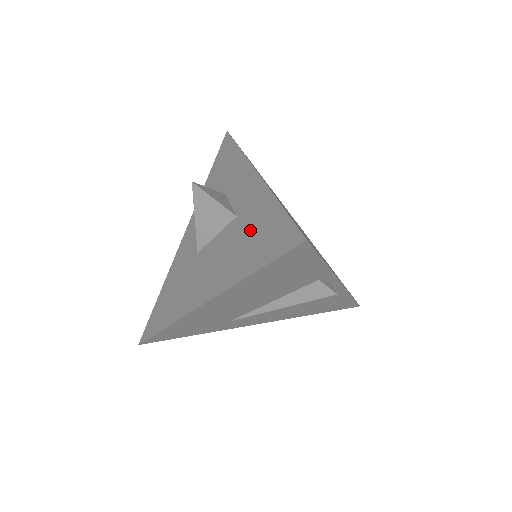
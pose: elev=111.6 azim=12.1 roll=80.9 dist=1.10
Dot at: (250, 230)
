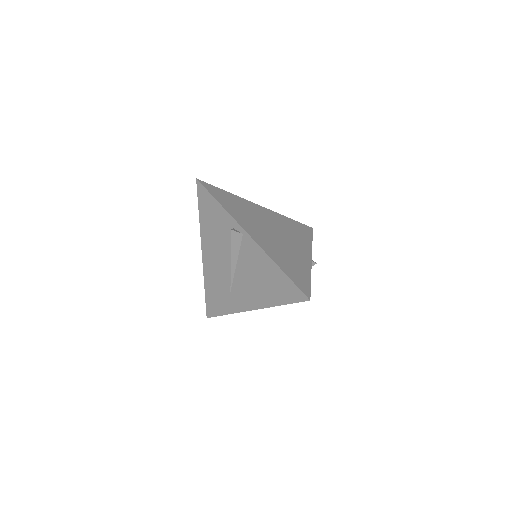
Dot at: occluded
